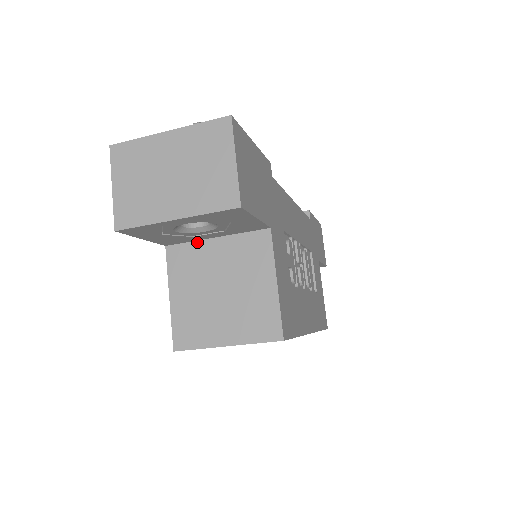
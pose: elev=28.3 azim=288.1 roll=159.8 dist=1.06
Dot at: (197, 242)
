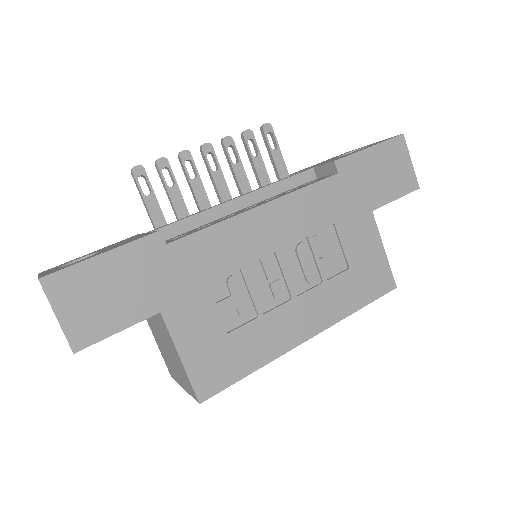
Dot at: occluded
